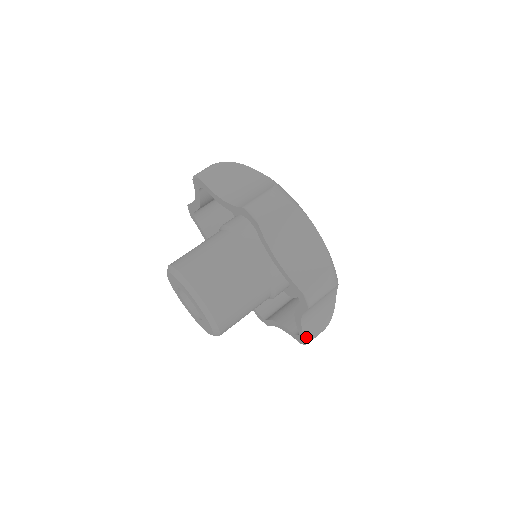
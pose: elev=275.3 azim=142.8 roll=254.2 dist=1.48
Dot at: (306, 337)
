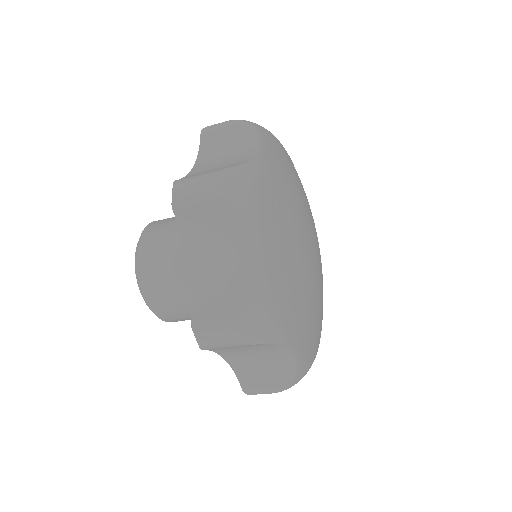
Dot at: (194, 314)
